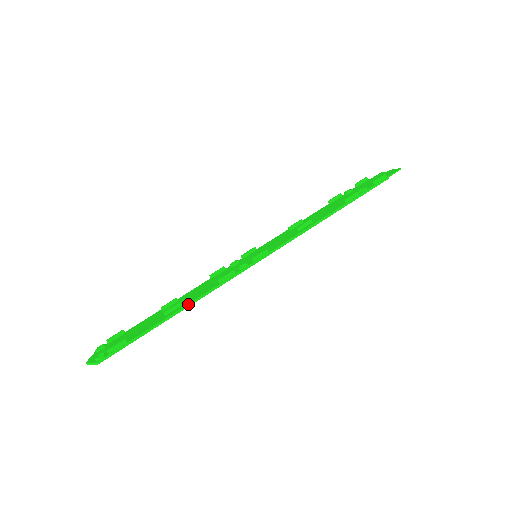
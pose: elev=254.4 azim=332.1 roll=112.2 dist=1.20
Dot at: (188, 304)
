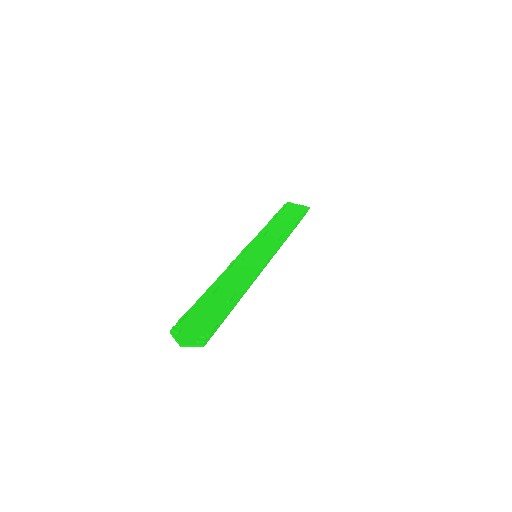
Dot at: (243, 294)
